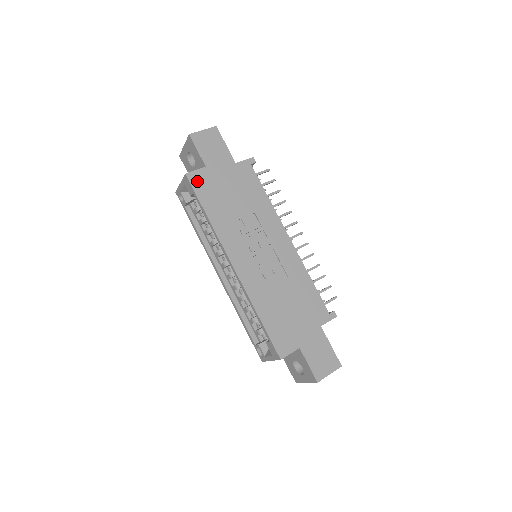
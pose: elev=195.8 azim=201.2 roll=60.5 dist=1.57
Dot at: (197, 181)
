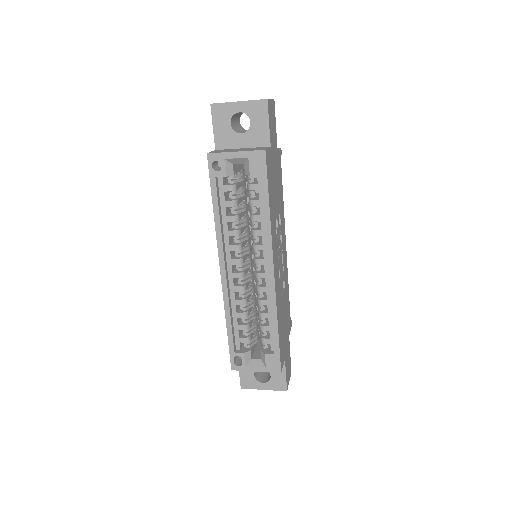
Dot at: (268, 163)
